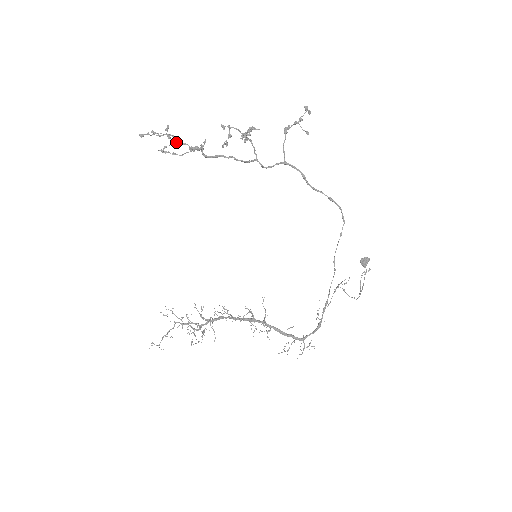
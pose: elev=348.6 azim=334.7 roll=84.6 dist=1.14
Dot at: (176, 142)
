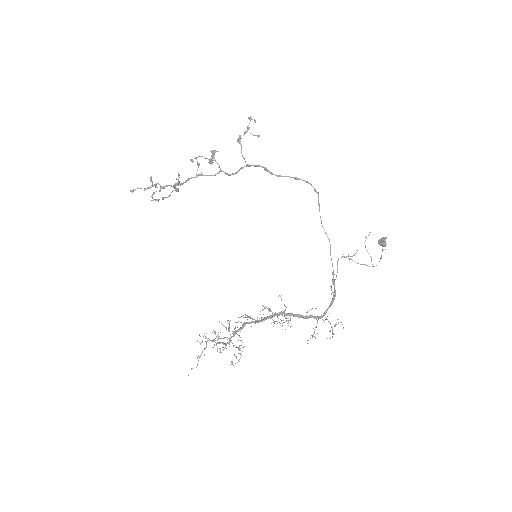
Dot at: (160, 187)
